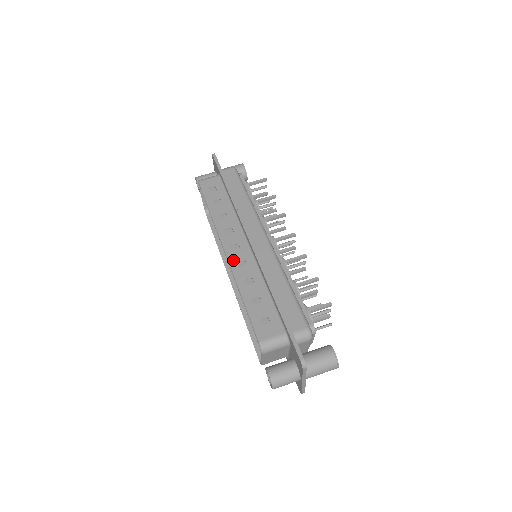
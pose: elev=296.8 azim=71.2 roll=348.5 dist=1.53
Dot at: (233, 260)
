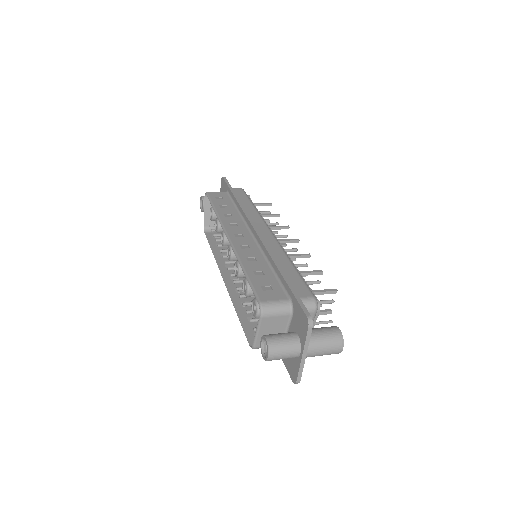
Dot at: (236, 243)
